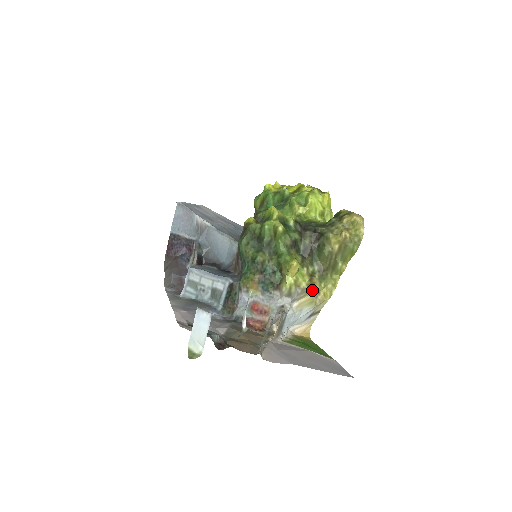
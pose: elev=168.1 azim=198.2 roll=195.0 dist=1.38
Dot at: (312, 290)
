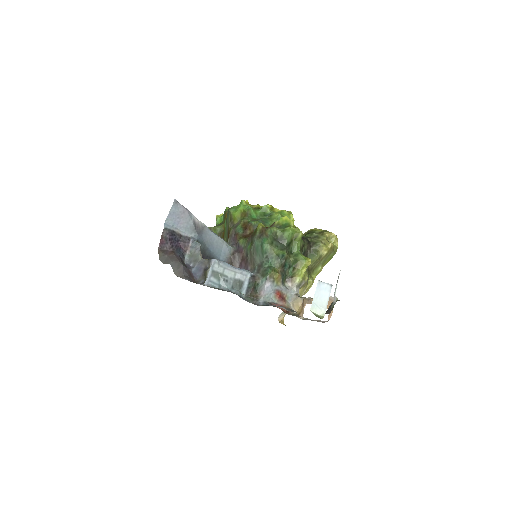
Dot at: (305, 284)
